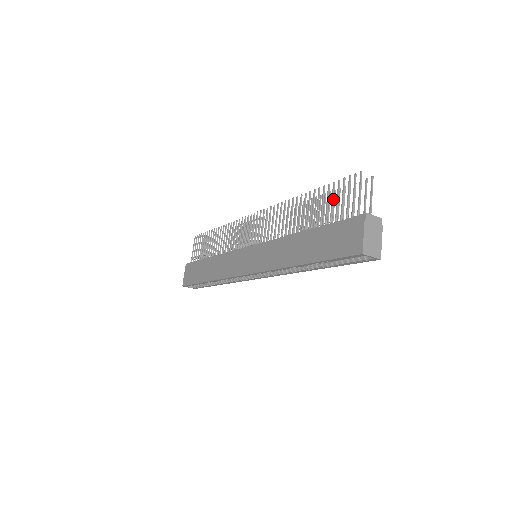
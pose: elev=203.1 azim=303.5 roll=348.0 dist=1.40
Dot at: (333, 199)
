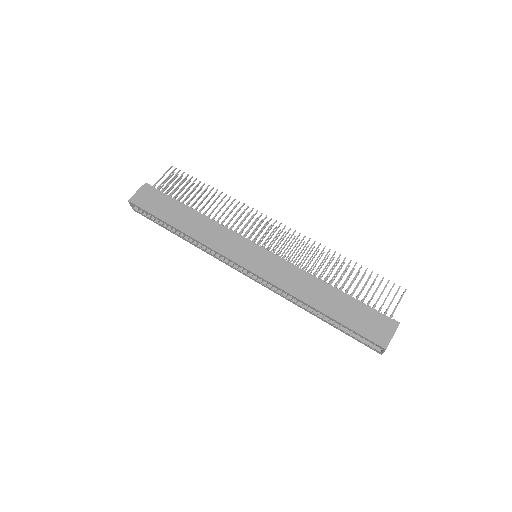
Dot at: occluded
